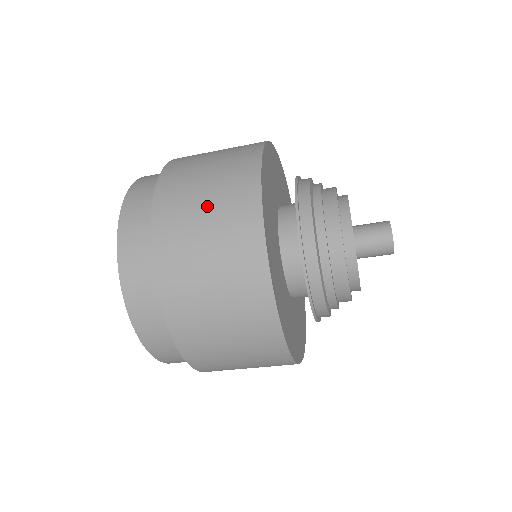
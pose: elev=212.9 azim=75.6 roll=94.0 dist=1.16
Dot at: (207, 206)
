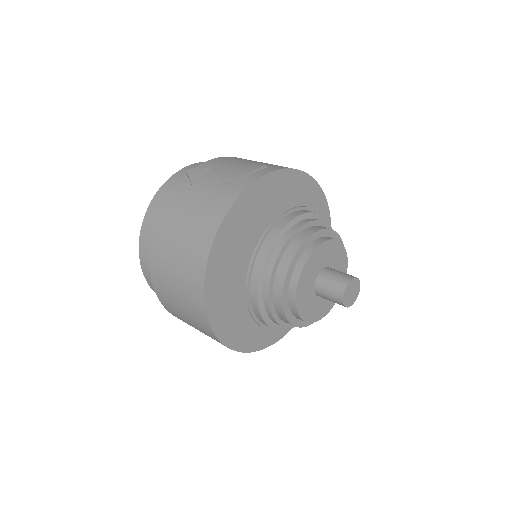
Dot at: (177, 295)
